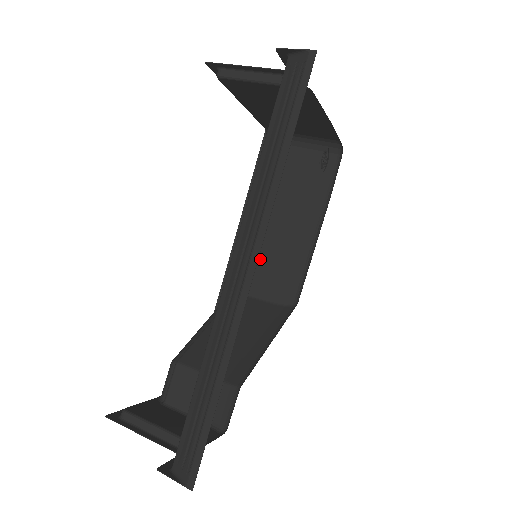
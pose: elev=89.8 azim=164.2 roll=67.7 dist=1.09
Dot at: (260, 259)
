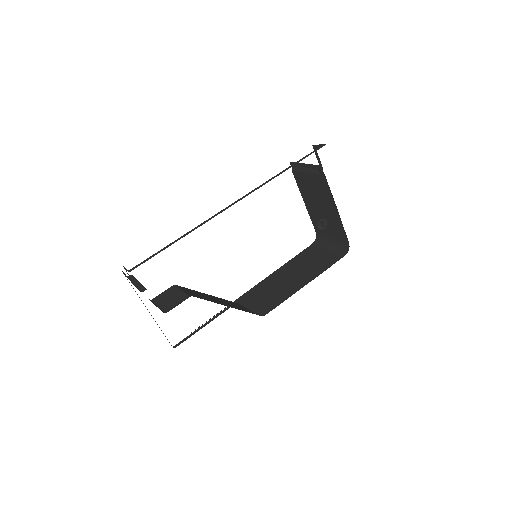
Dot at: (265, 291)
